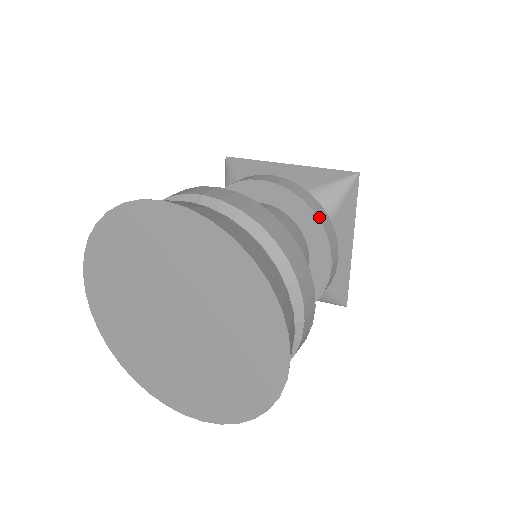
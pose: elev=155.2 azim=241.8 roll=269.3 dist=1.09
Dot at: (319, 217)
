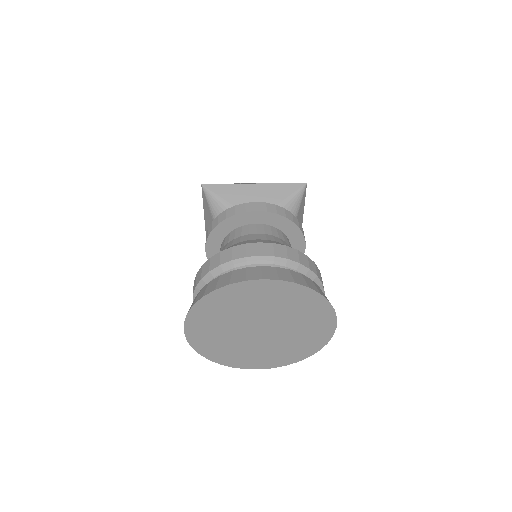
Dot at: (297, 225)
